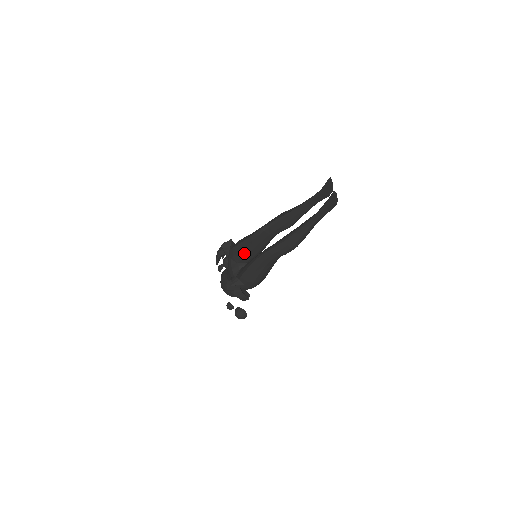
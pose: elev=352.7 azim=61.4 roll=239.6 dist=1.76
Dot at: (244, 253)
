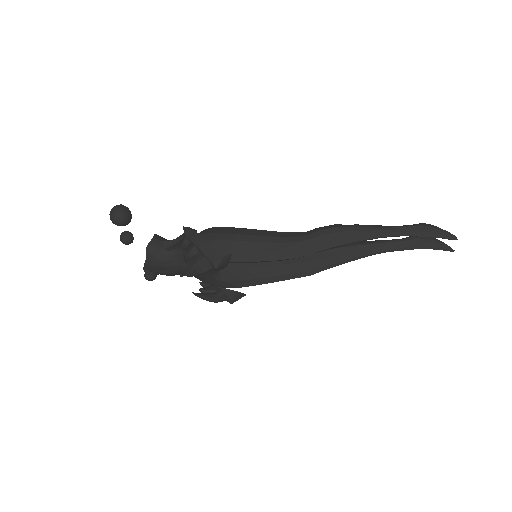
Dot at: occluded
